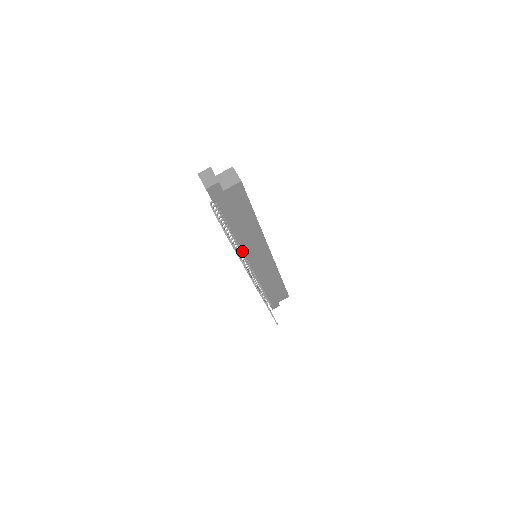
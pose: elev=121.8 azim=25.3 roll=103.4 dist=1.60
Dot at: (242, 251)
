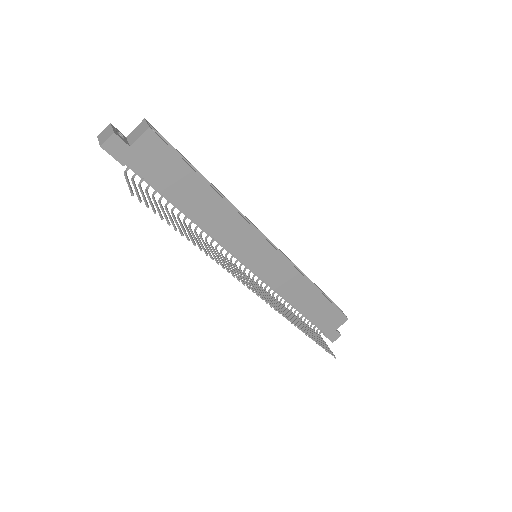
Dot at: occluded
